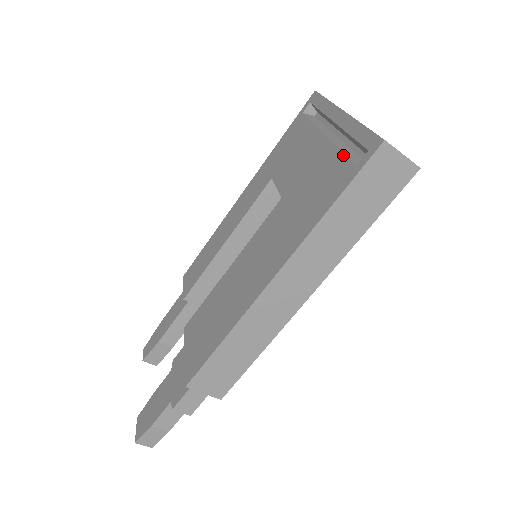
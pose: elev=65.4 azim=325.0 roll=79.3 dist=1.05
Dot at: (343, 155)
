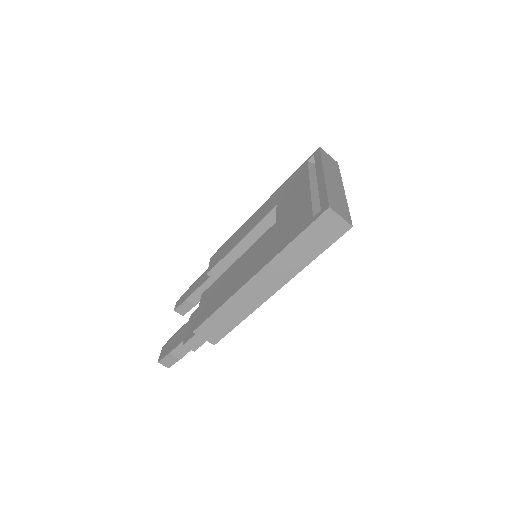
Dot at: (311, 207)
